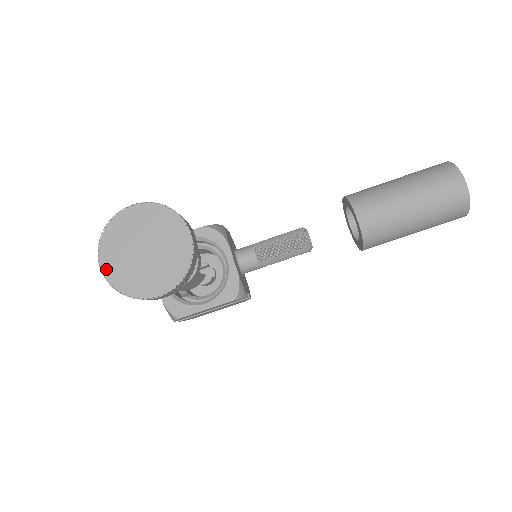
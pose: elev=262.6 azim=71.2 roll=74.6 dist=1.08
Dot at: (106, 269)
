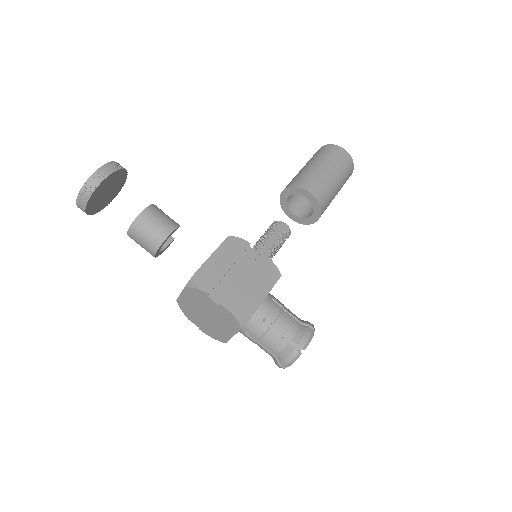
Dot at: (79, 198)
